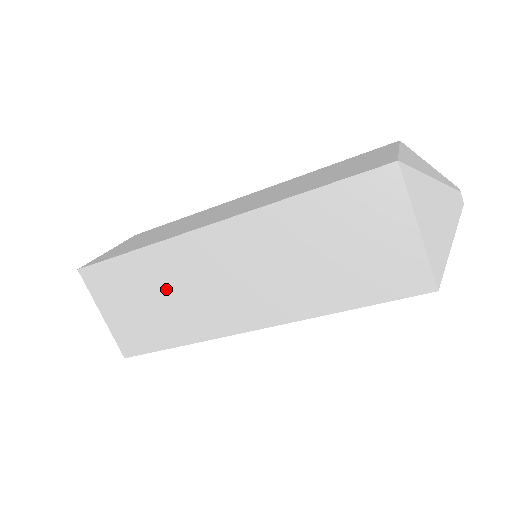
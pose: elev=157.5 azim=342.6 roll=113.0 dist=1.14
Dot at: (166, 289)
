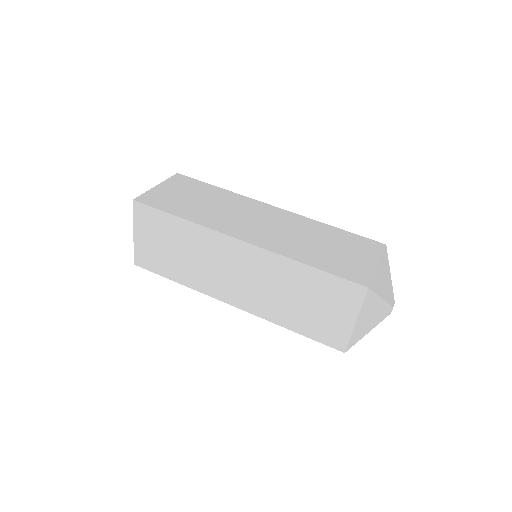
Dot at: (188, 250)
